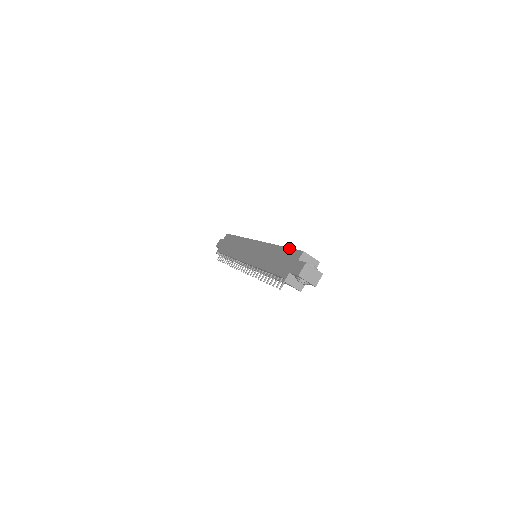
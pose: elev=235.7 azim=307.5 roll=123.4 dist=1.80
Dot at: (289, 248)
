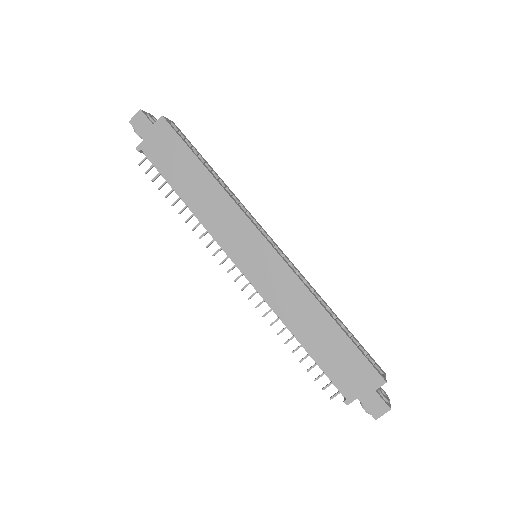
Dot at: (356, 348)
